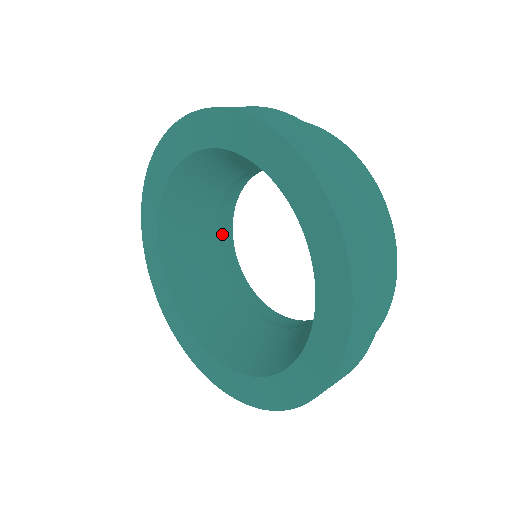
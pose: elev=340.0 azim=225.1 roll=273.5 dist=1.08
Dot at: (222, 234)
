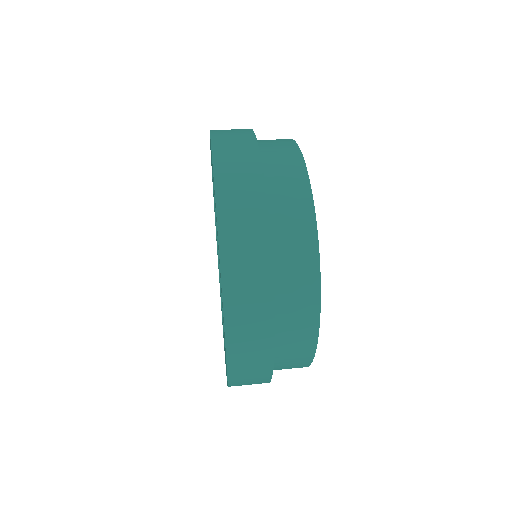
Dot at: occluded
